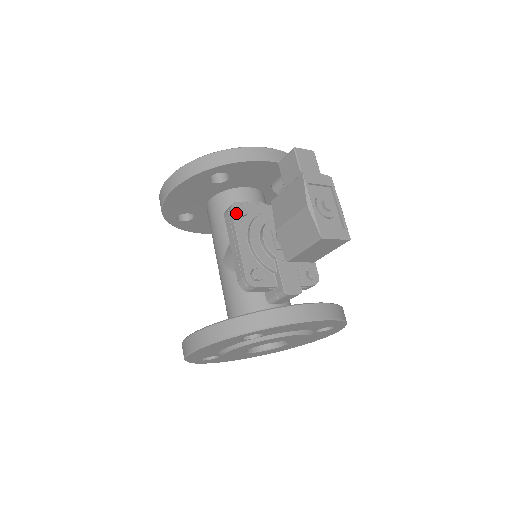
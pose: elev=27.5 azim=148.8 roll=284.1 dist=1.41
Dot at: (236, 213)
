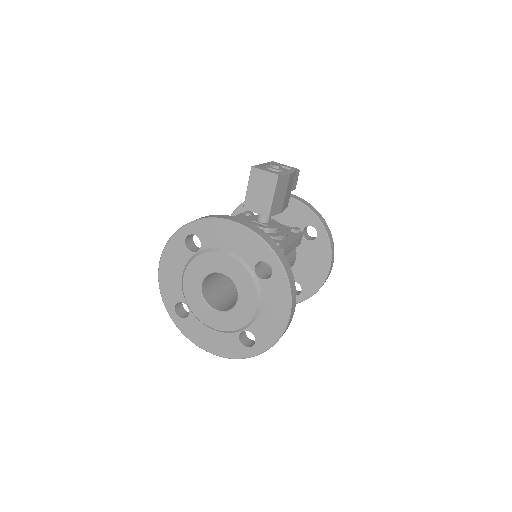
Dot at: (244, 214)
